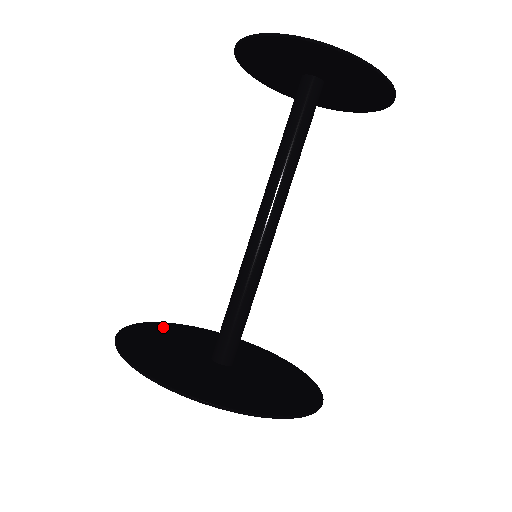
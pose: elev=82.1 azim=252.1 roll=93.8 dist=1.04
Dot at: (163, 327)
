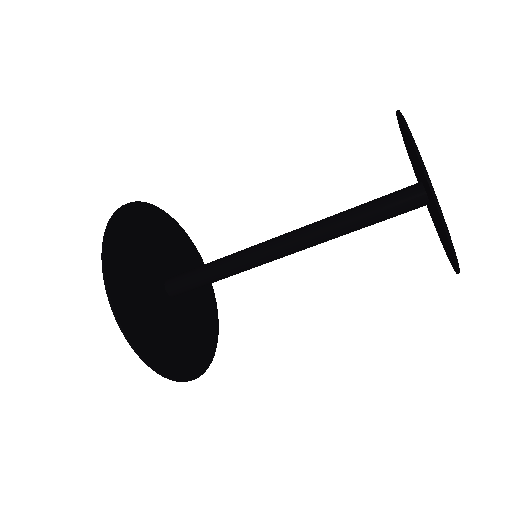
Dot at: (154, 216)
